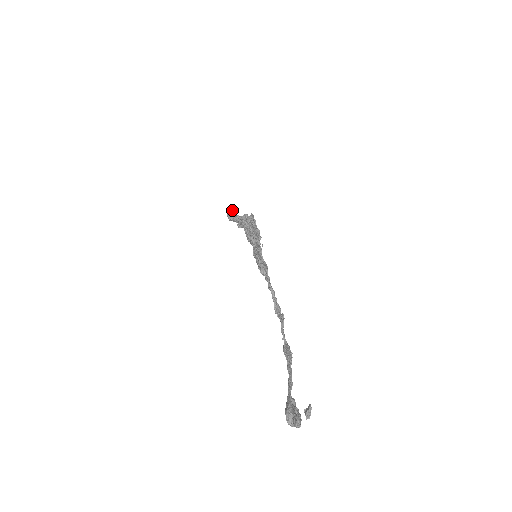
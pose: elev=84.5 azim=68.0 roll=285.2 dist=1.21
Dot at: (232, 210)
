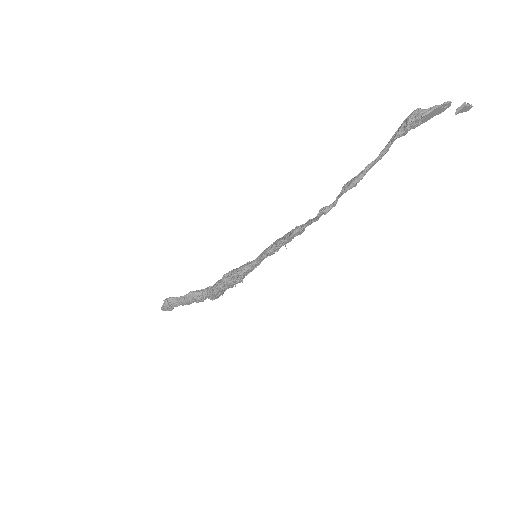
Dot at: occluded
